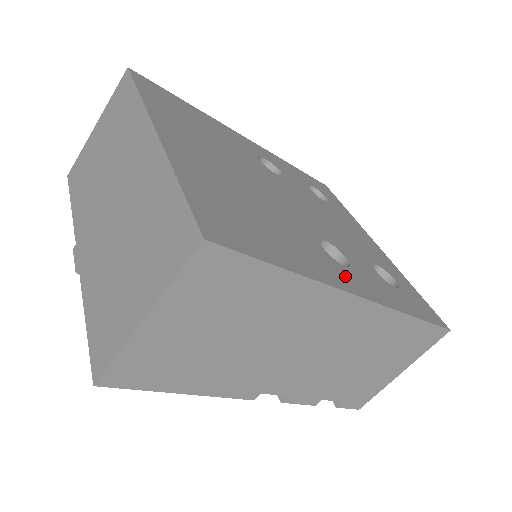
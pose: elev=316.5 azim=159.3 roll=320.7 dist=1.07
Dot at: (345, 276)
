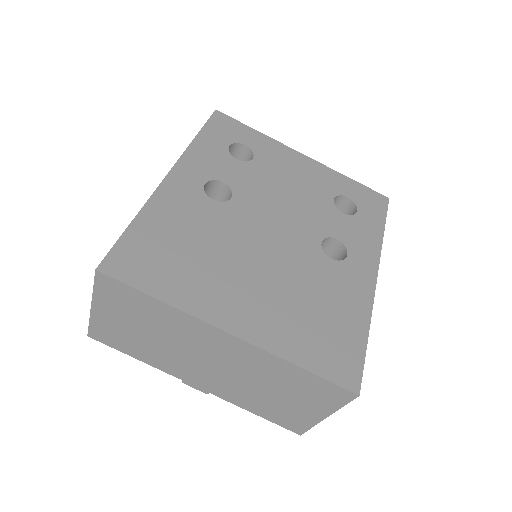
Dot at: (359, 270)
